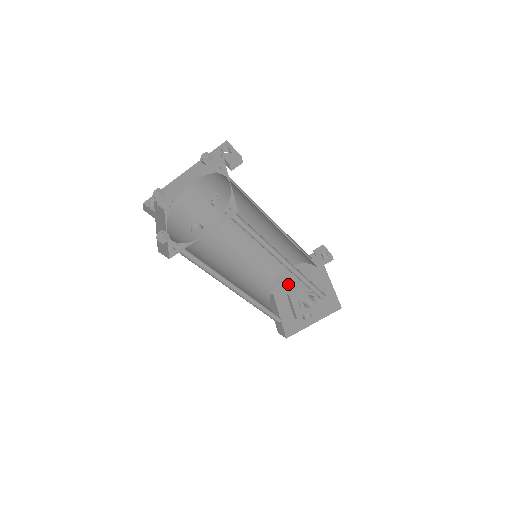
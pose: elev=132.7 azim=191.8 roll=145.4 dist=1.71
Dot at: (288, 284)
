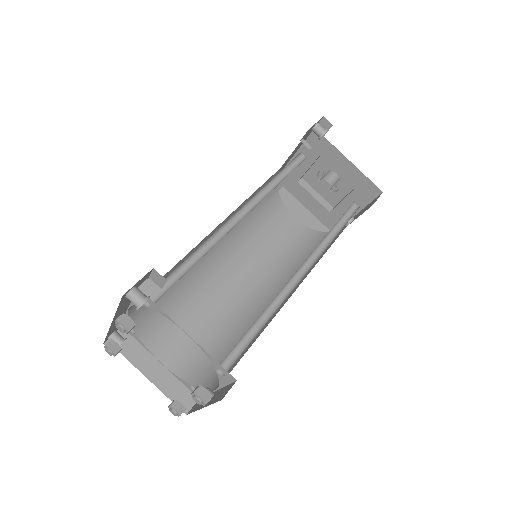
Dot at: (292, 171)
